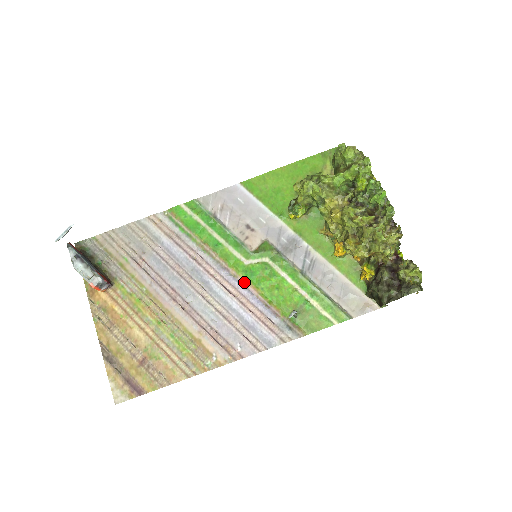
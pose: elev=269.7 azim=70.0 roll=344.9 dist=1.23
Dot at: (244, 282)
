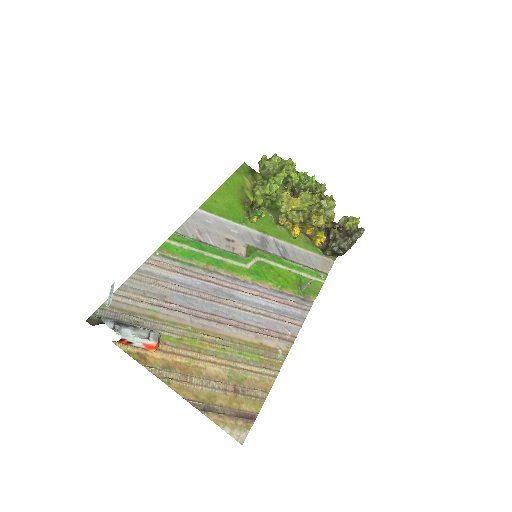
Dot at: (255, 283)
